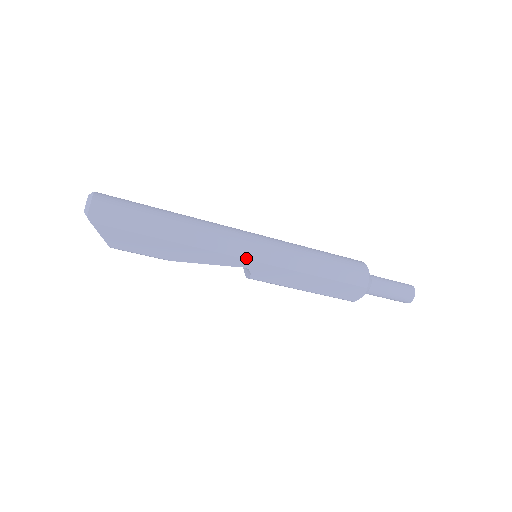
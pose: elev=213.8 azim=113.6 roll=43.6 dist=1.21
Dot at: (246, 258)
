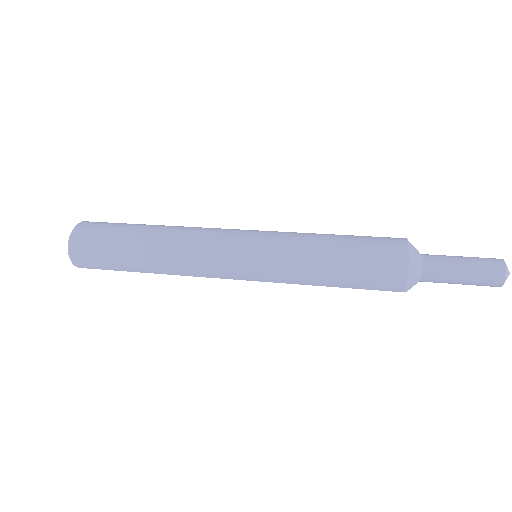
Dot at: (232, 278)
